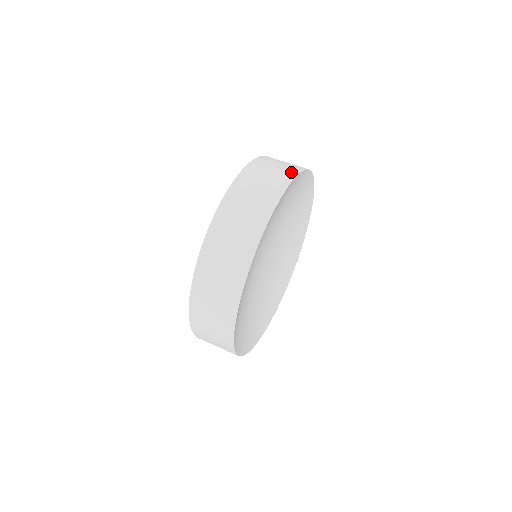
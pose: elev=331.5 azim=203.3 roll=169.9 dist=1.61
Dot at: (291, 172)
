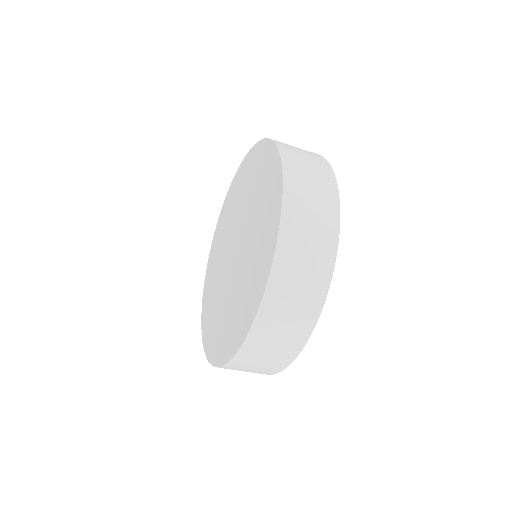
Dot at: (332, 208)
